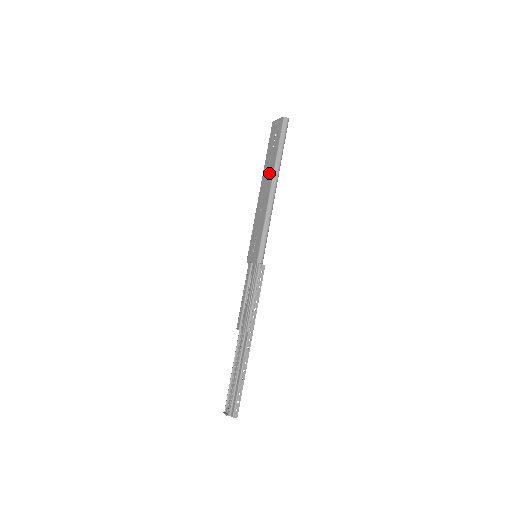
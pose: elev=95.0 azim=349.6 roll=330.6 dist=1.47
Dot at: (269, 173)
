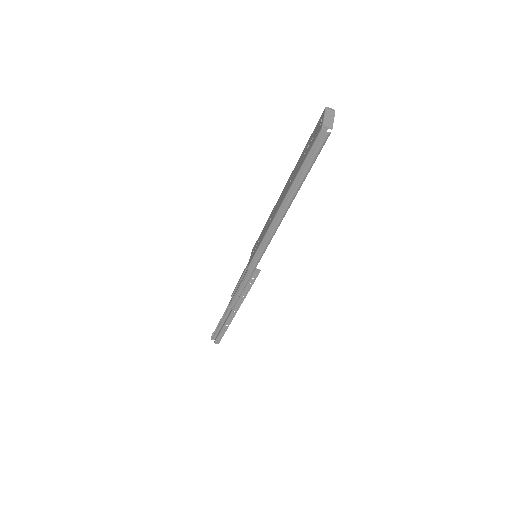
Dot at: (287, 187)
